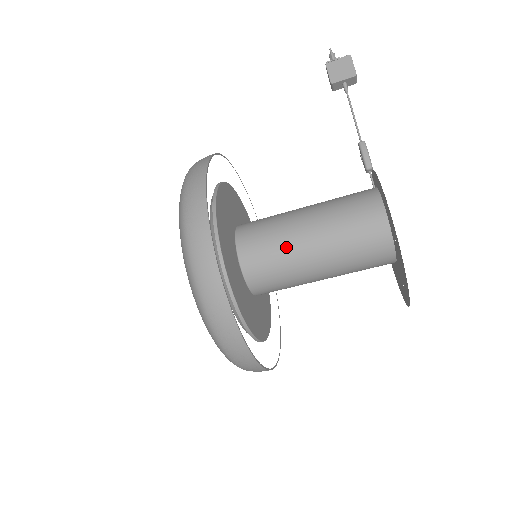
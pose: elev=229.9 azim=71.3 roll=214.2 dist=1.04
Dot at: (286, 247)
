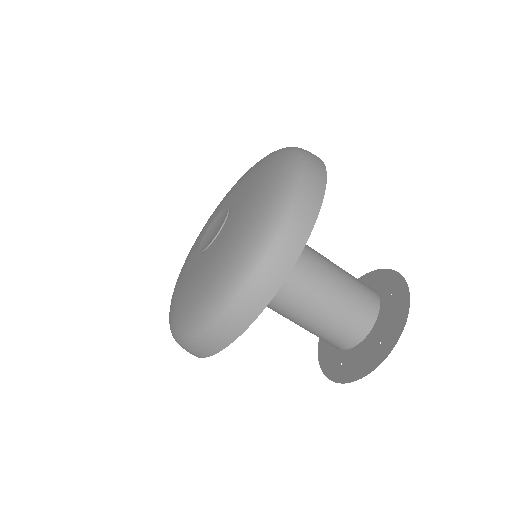
Dot at: (309, 247)
